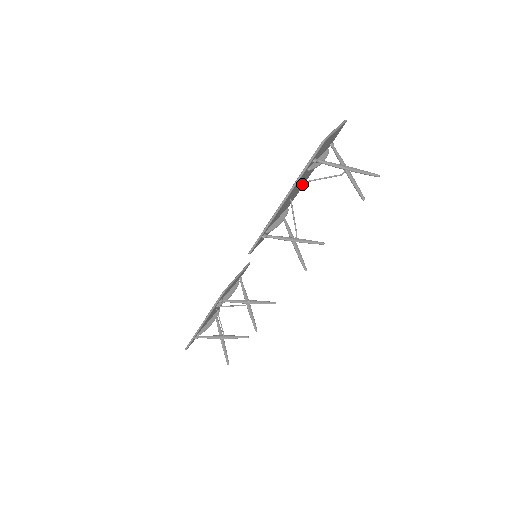
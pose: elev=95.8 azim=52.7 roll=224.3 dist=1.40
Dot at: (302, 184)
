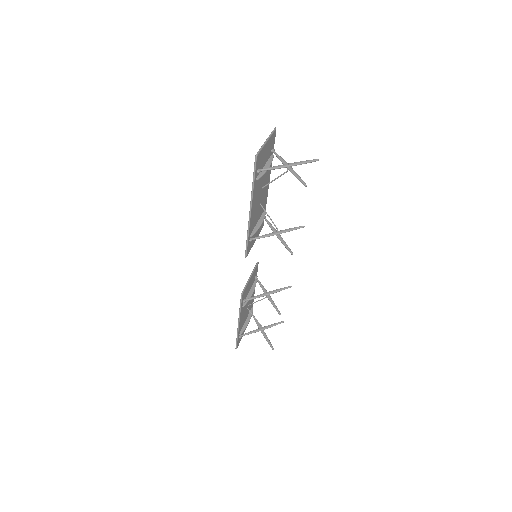
Dot at: (265, 188)
